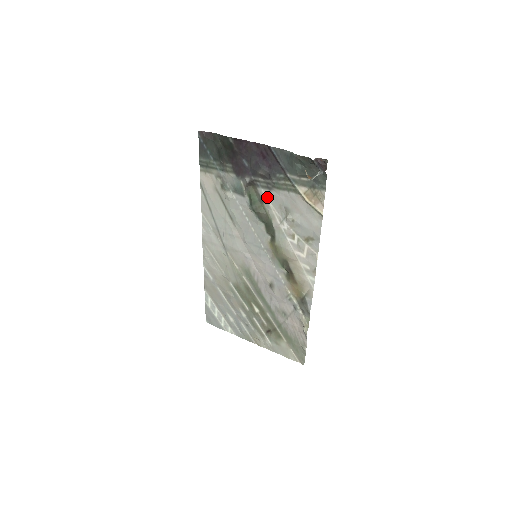
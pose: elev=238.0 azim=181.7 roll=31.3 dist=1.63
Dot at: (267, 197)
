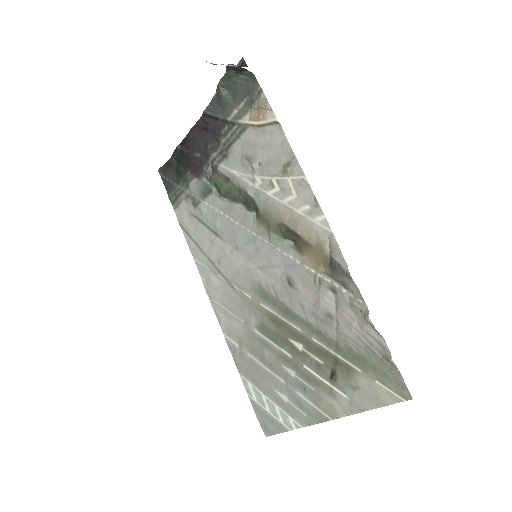
Dot at: (228, 168)
